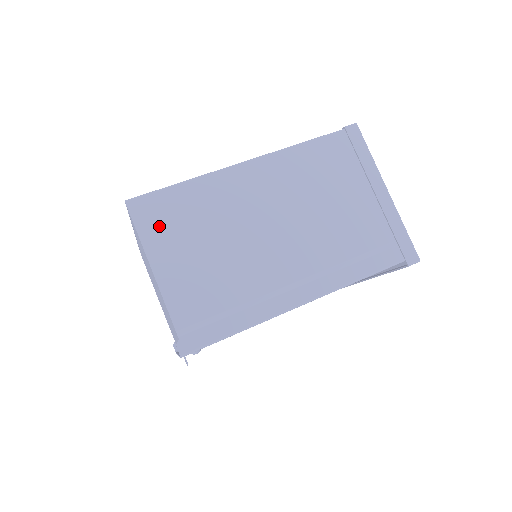
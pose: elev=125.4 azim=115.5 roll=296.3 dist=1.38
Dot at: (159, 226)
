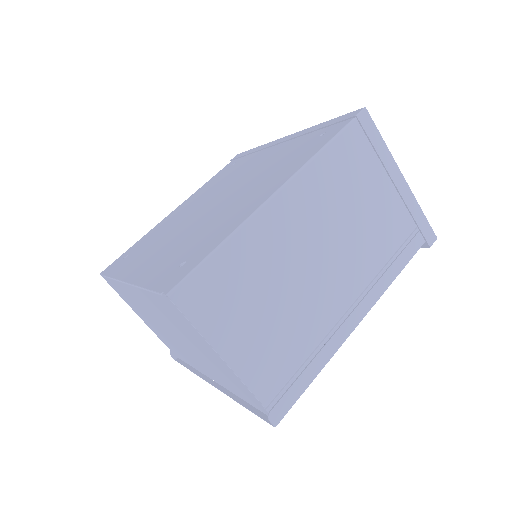
Dot at: (214, 308)
